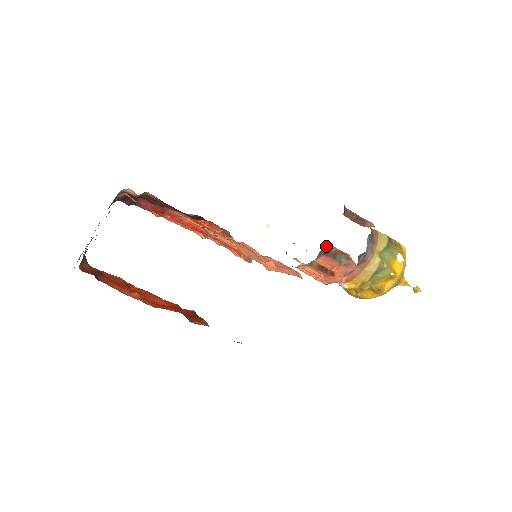
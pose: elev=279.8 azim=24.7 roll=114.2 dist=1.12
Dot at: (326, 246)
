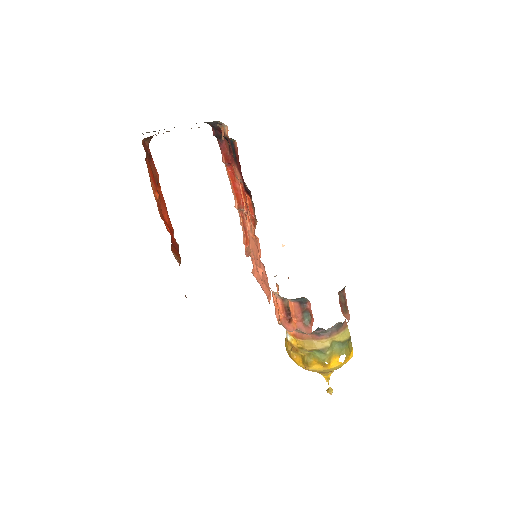
Dot at: (306, 299)
